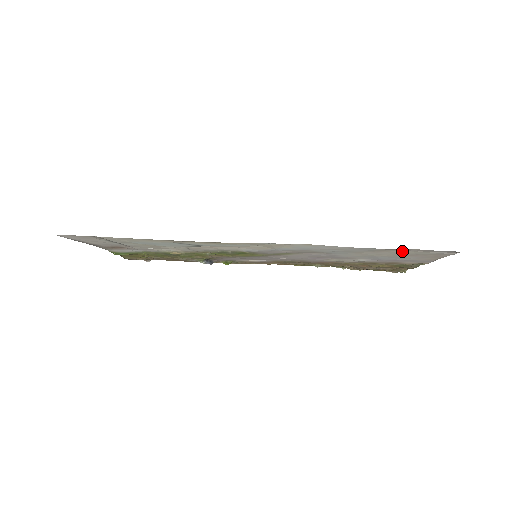
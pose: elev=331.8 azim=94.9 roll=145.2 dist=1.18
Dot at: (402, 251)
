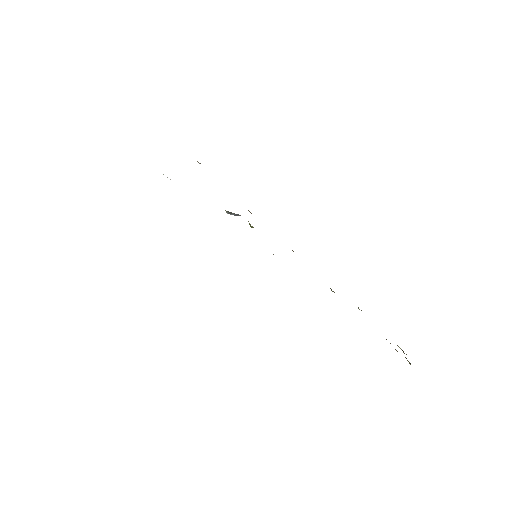
Dot at: occluded
